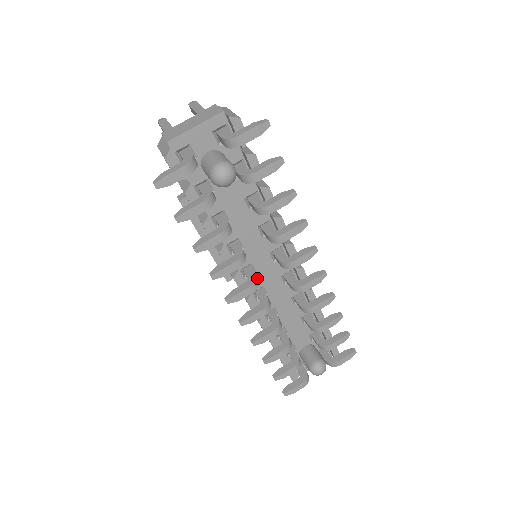
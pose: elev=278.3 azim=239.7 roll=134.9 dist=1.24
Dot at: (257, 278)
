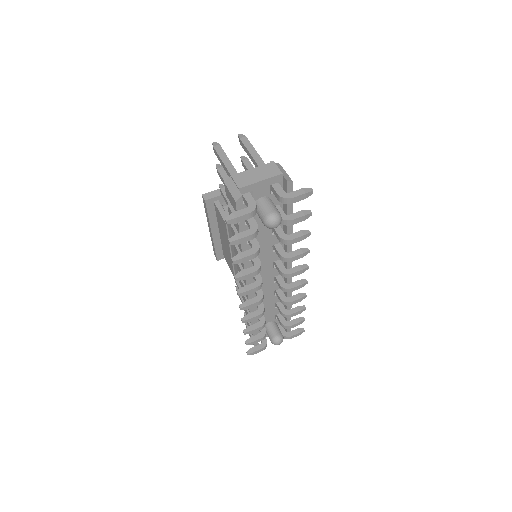
Dot at: occluded
